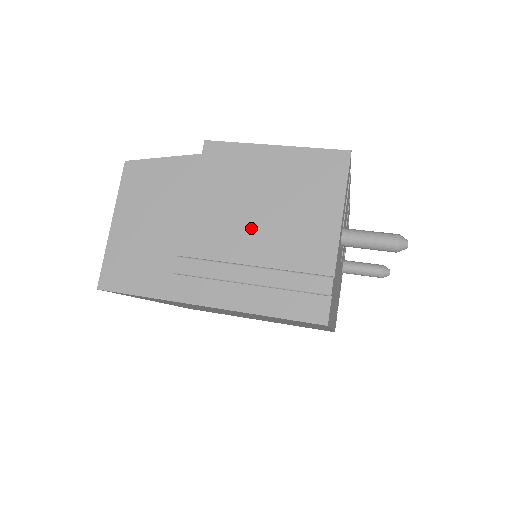
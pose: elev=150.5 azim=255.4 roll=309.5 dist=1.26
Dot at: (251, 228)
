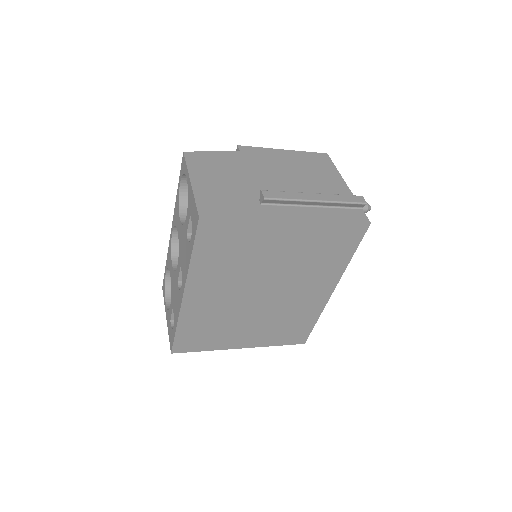
Dot at: (295, 183)
